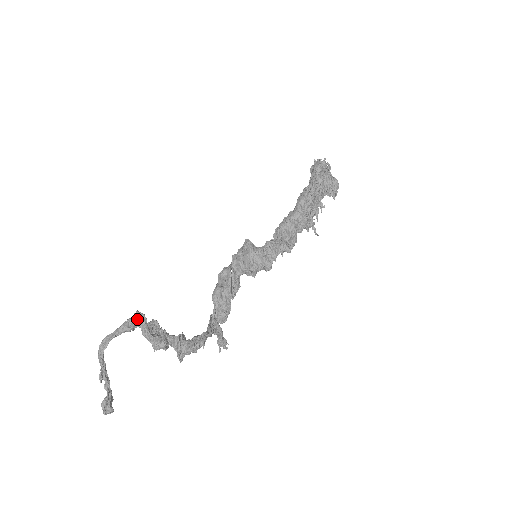
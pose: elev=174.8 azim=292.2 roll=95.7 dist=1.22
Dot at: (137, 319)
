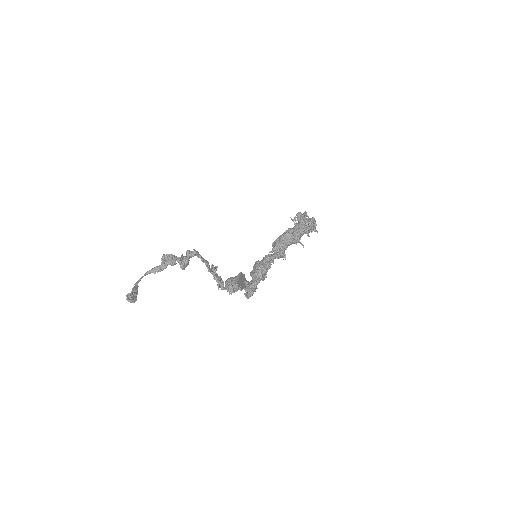
Dot at: occluded
